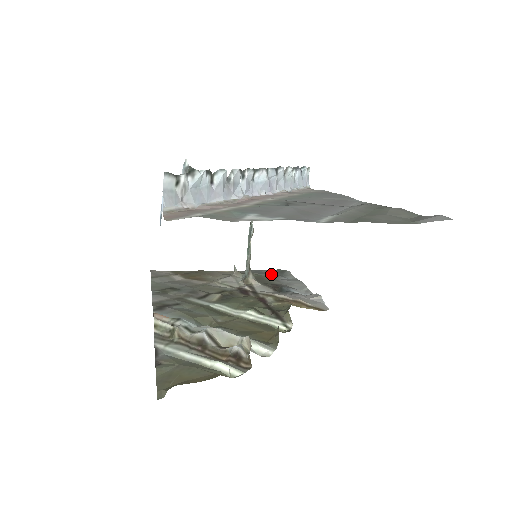
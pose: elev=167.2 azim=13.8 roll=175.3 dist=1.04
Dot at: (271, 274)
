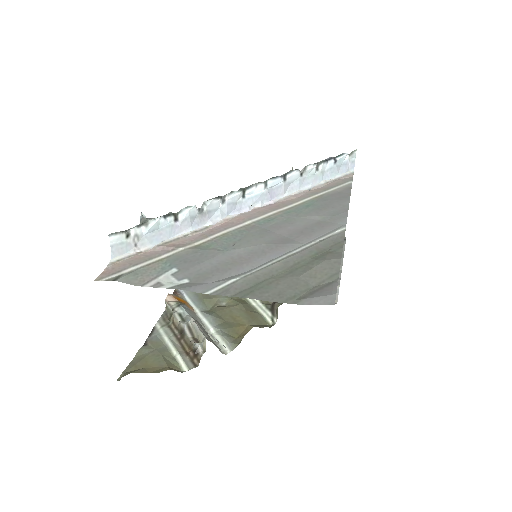
Dot at: occluded
